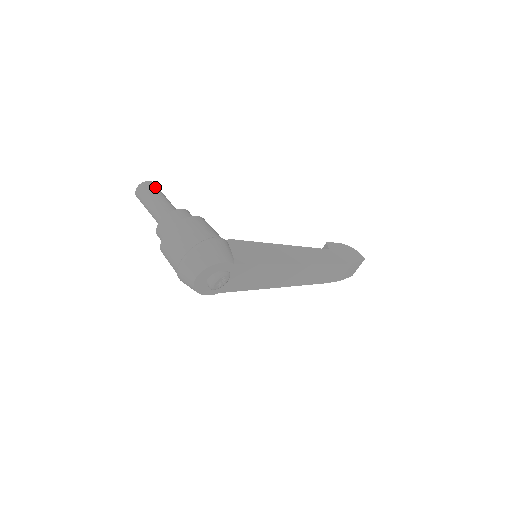
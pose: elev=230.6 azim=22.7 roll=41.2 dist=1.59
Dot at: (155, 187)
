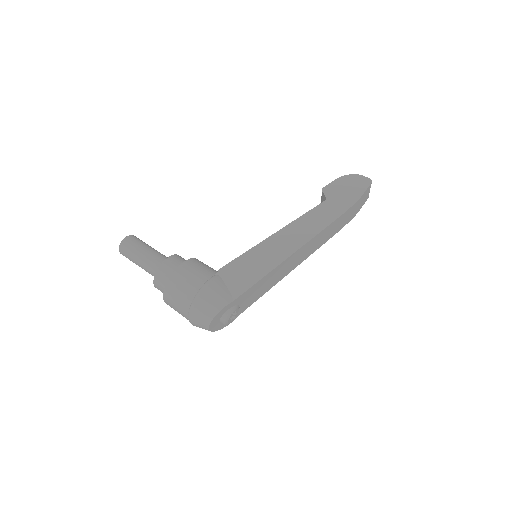
Dot at: (132, 243)
